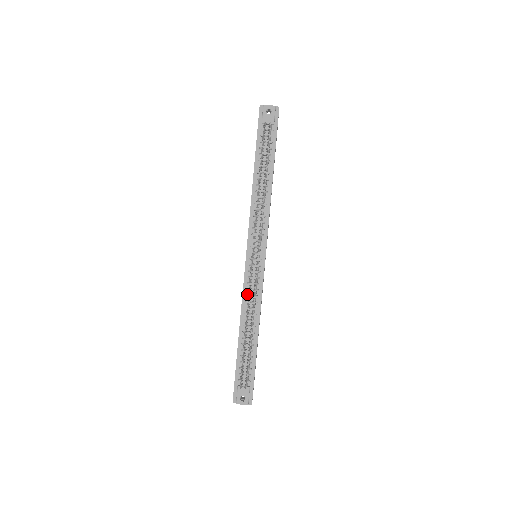
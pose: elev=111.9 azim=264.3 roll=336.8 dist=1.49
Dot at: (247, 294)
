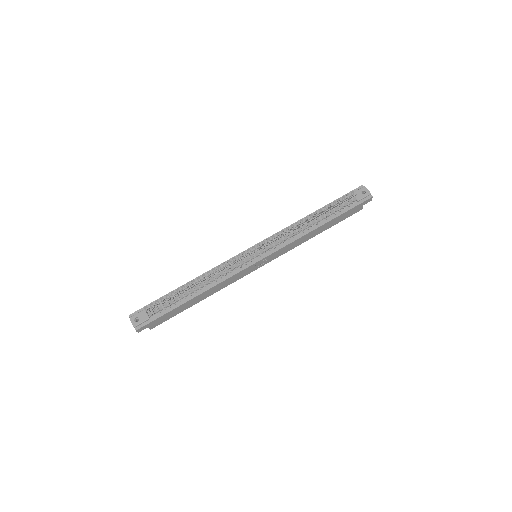
Dot at: occluded
